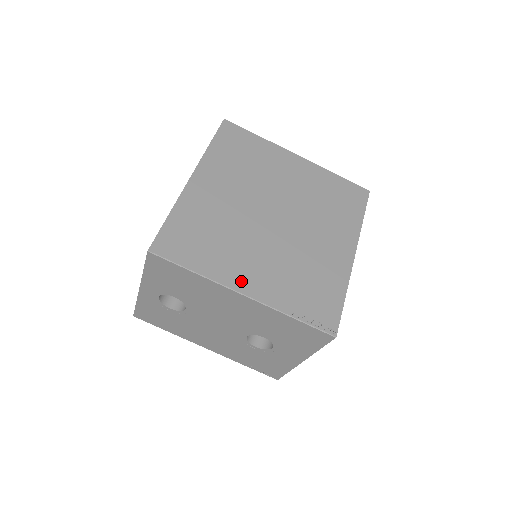
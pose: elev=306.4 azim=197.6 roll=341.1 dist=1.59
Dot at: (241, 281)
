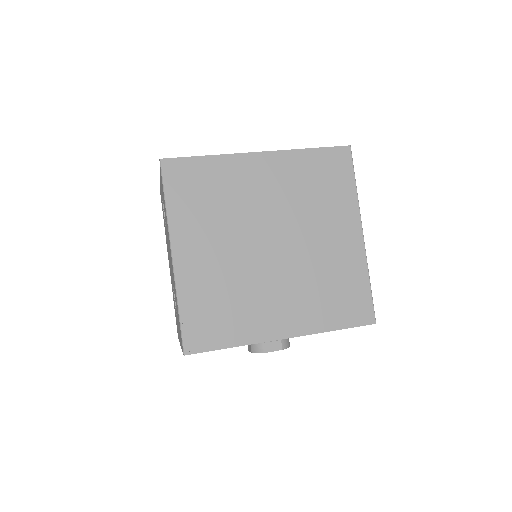
Dot at: (183, 247)
